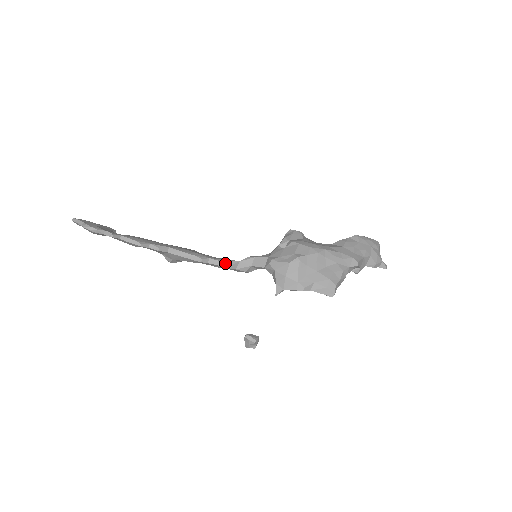
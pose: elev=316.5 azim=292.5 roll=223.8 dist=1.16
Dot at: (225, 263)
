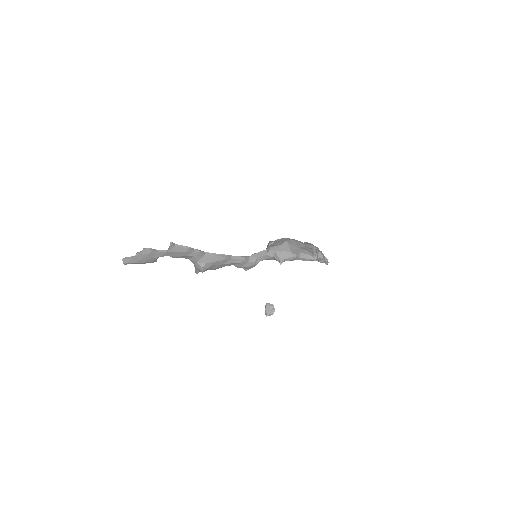
Dot at: (242, 257)
